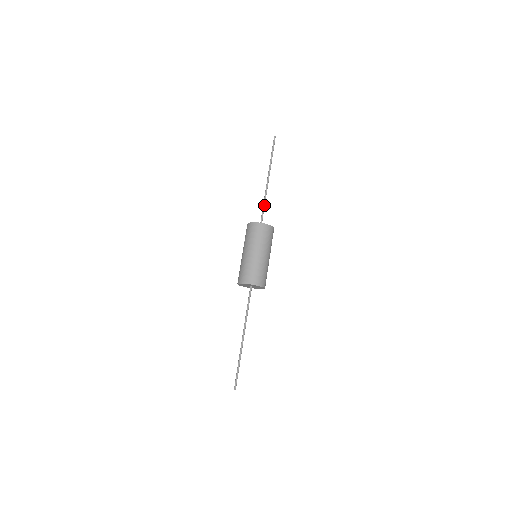
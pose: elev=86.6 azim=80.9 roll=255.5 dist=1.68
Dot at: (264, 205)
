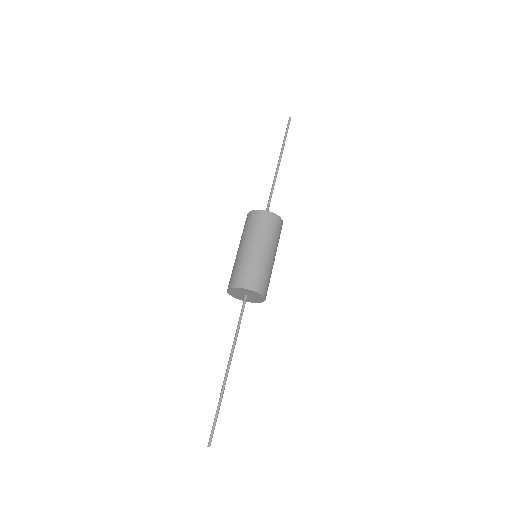
Dot at: occluded
